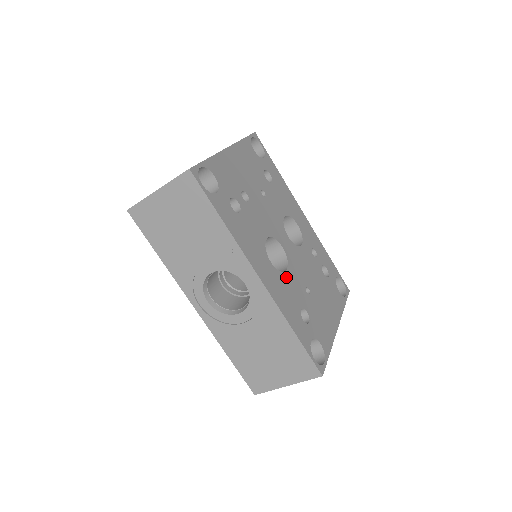
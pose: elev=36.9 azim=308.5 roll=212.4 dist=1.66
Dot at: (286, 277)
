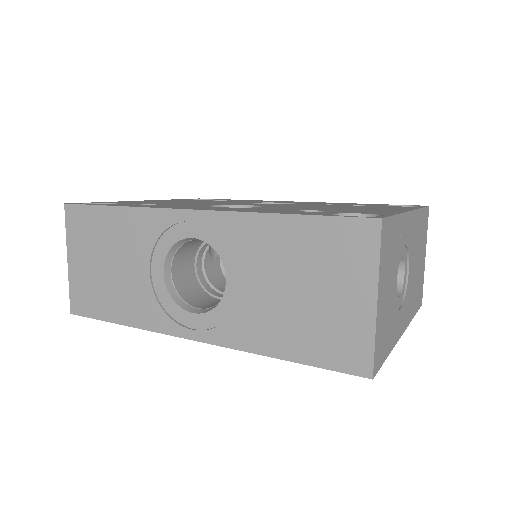
Dot at: occluded
